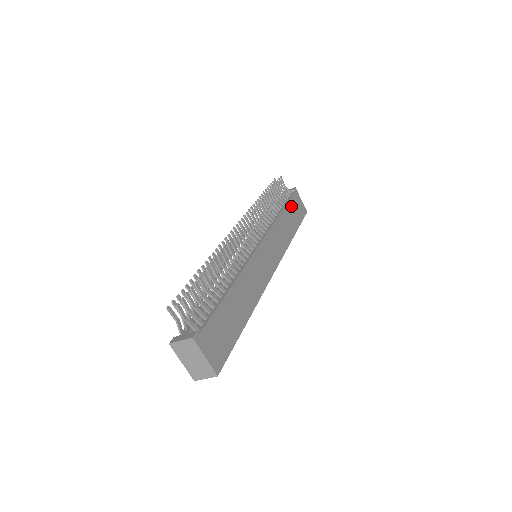
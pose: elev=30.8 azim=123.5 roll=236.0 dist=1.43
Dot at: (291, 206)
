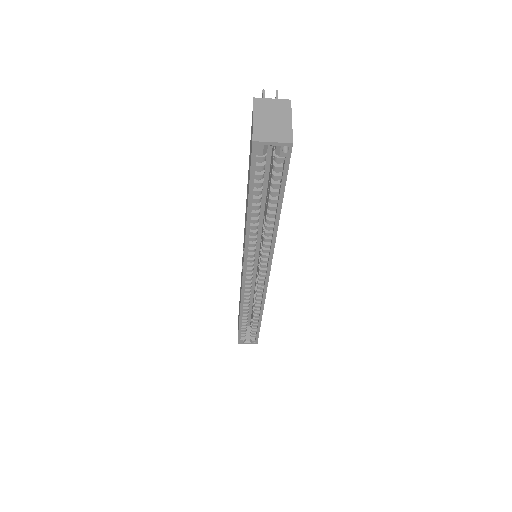
Dot at: occluded
